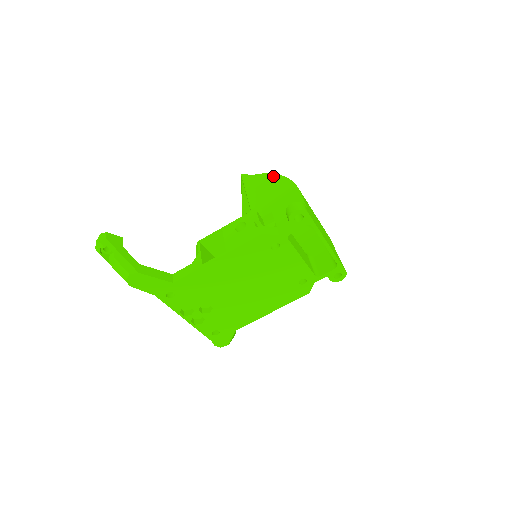
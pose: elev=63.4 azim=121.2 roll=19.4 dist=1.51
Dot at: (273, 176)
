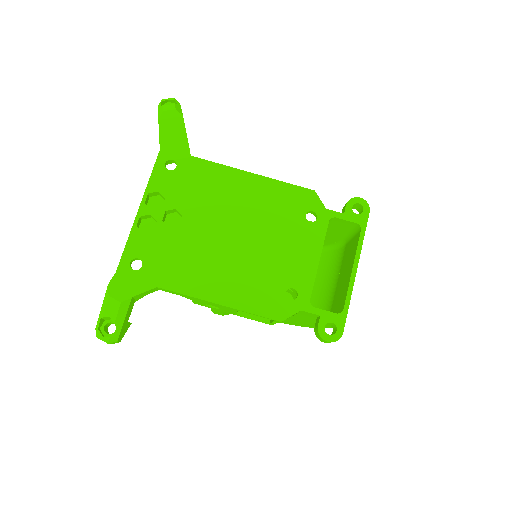
Dot at: occluded
